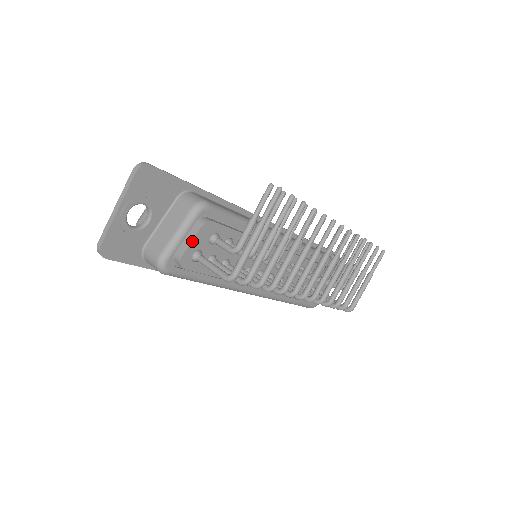
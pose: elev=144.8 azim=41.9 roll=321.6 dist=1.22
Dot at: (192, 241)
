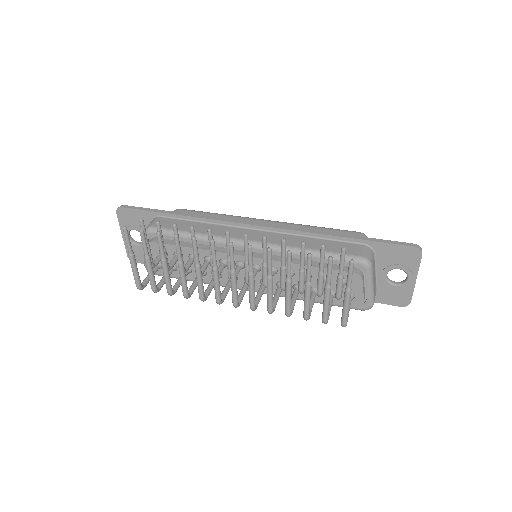
Dot at: occluded
